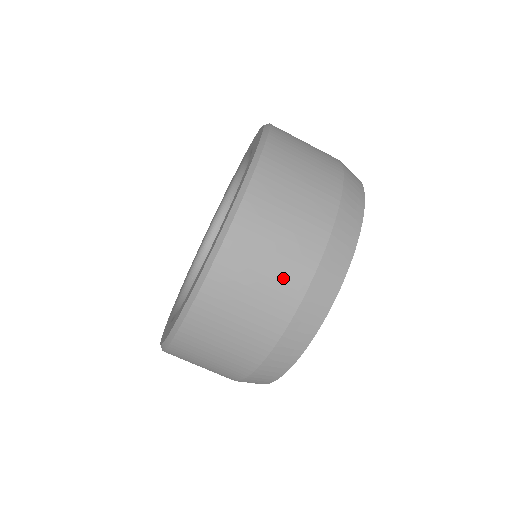
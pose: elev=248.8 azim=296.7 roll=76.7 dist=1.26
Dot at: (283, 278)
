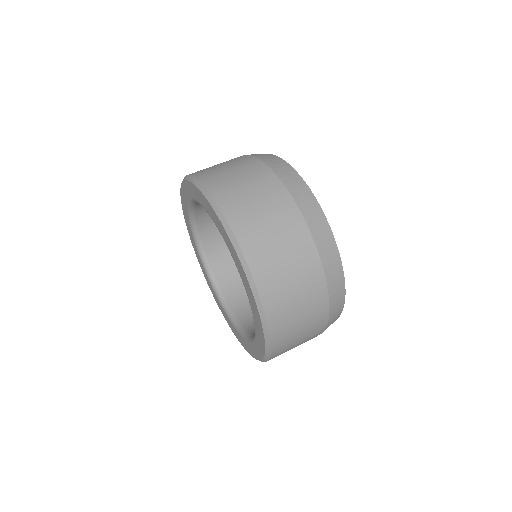
Dot at: (294, 245)
